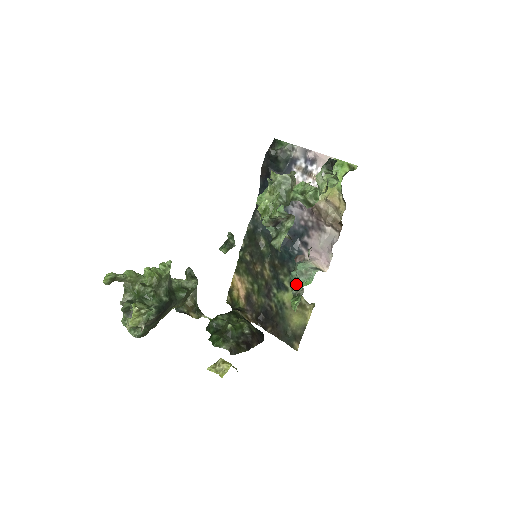
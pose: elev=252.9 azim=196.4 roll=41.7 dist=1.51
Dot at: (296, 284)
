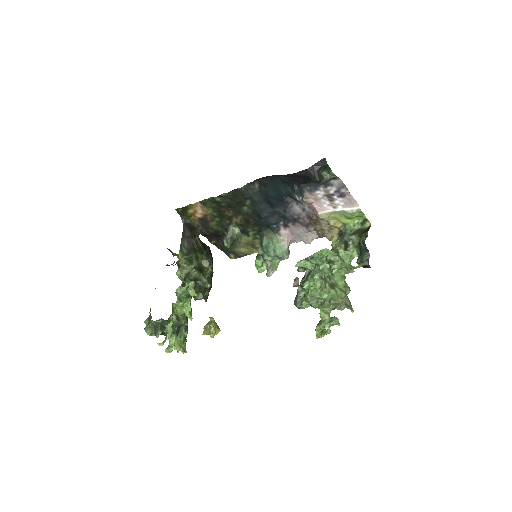
Dot at: (268, 259)
